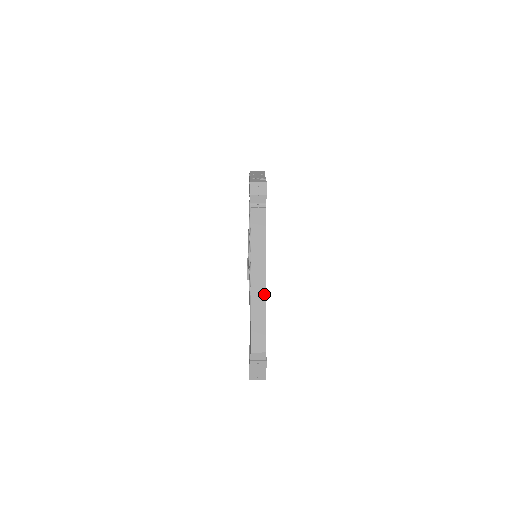
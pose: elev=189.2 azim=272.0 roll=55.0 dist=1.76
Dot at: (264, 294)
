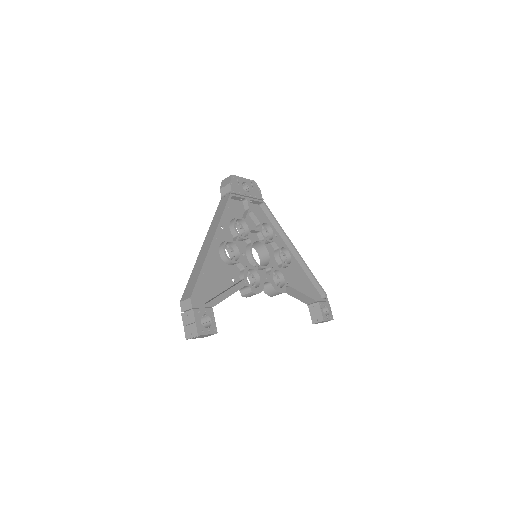
Dot at: (207, 252)
